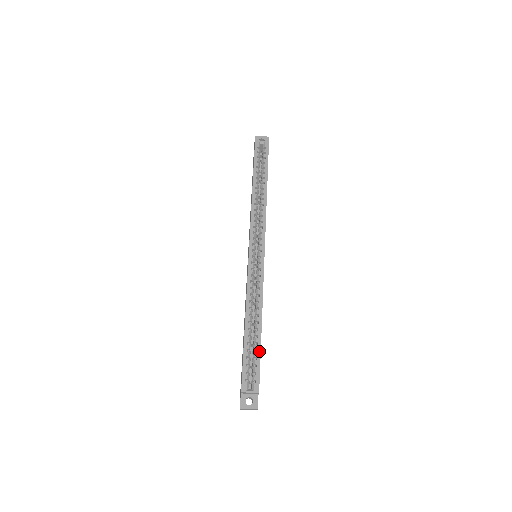
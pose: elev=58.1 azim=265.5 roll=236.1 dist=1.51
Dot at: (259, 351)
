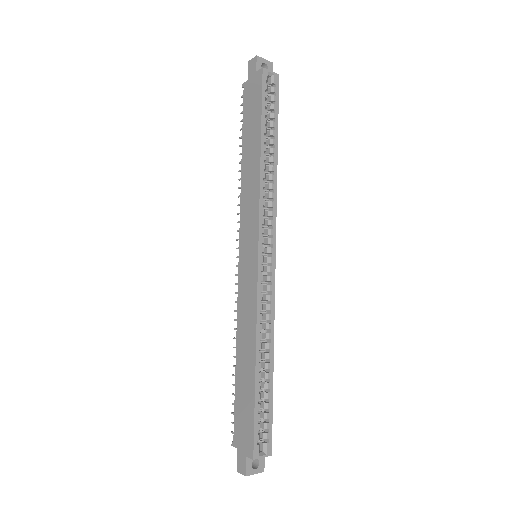
Dot at: (271, 400)
